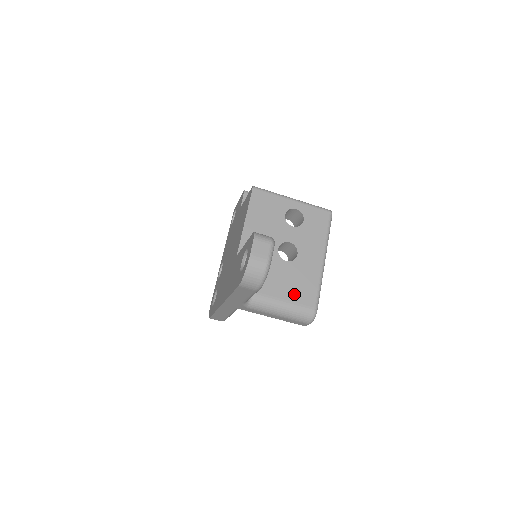
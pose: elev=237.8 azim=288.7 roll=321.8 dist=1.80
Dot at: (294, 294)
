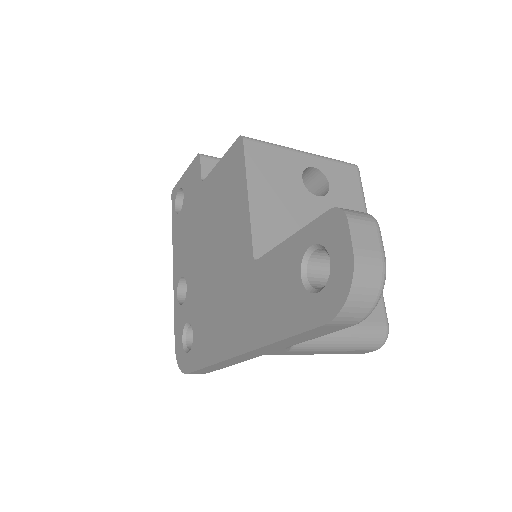
Dot at: occluded
